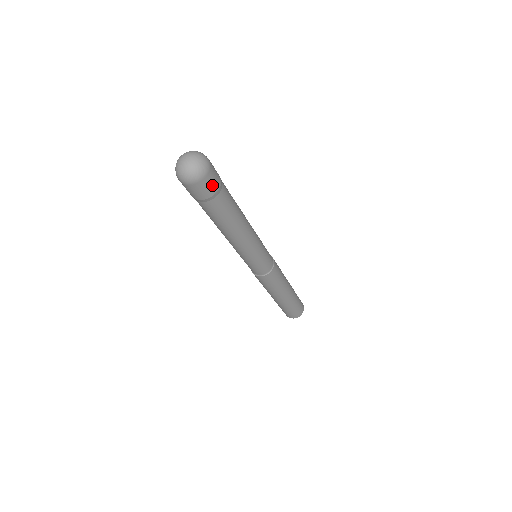
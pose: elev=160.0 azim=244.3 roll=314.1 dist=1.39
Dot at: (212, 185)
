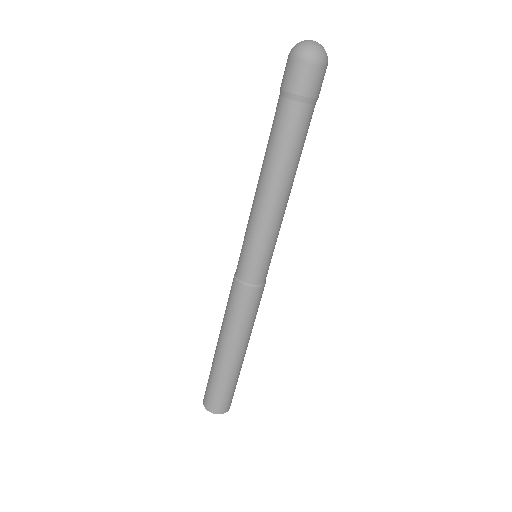
Dot at: (321, 85)
